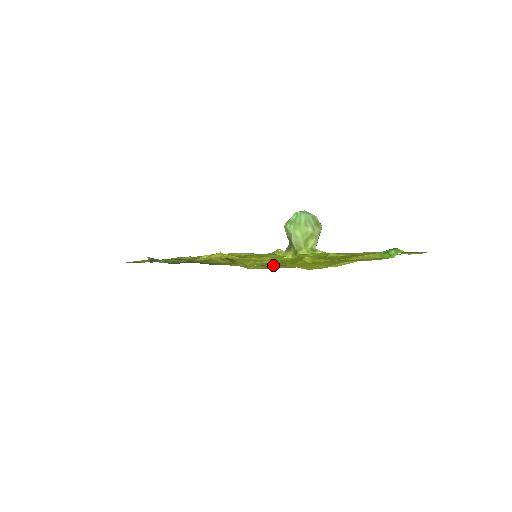
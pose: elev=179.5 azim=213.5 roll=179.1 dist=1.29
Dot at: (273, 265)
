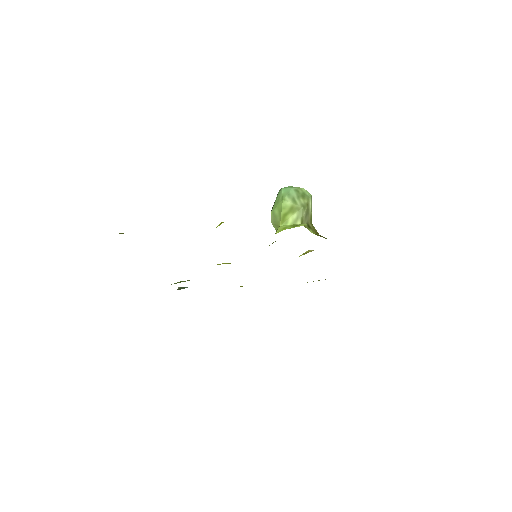
Dot at: occluded
